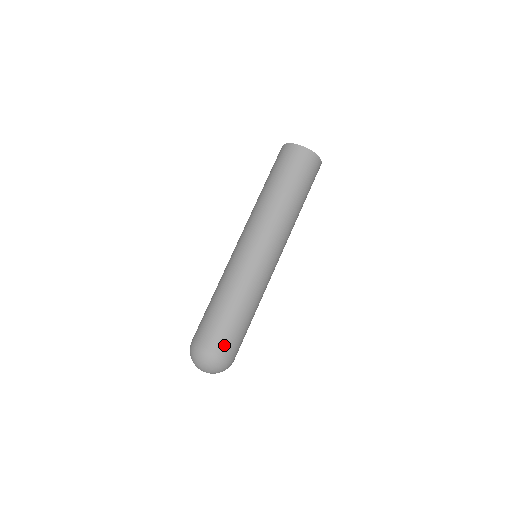
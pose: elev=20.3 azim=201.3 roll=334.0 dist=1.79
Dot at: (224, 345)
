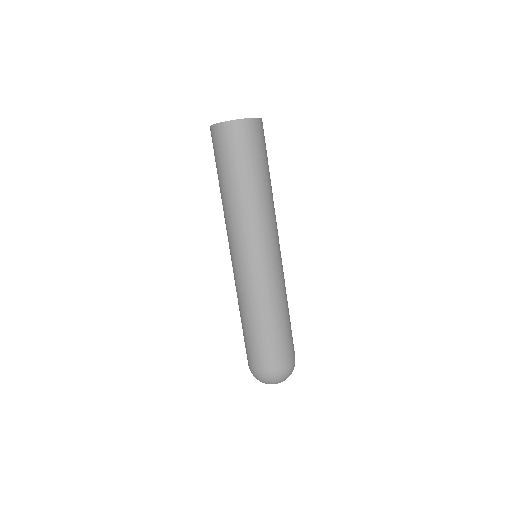
Dot at: (286, 356)
